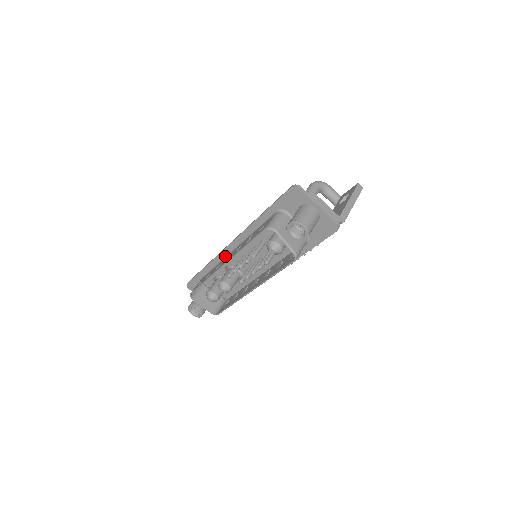
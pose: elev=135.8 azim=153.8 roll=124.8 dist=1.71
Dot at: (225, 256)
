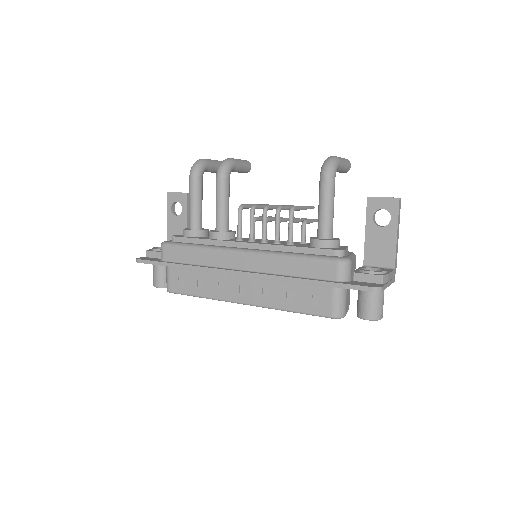
Dot at: occluded
